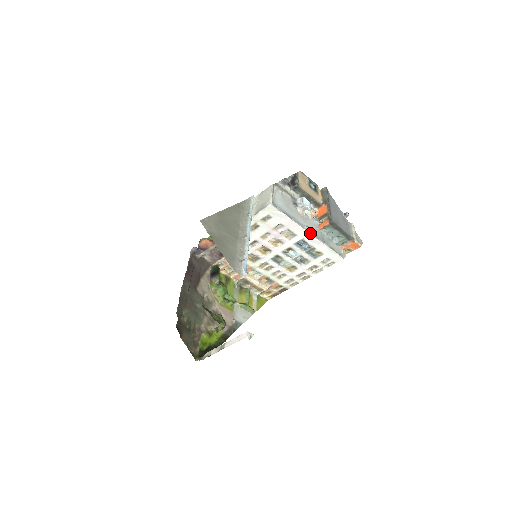
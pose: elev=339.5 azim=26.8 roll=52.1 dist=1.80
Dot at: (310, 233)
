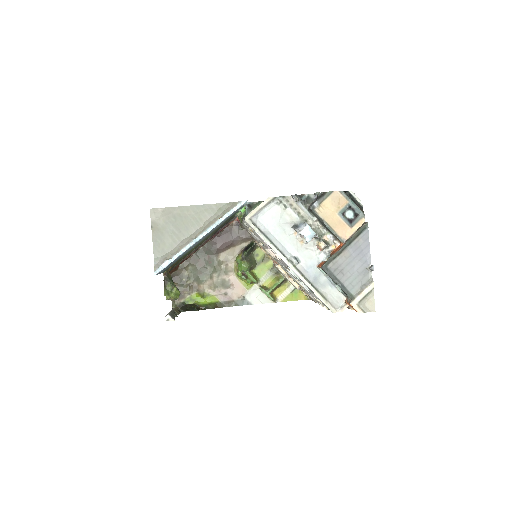
Dot at: (290, 266)
